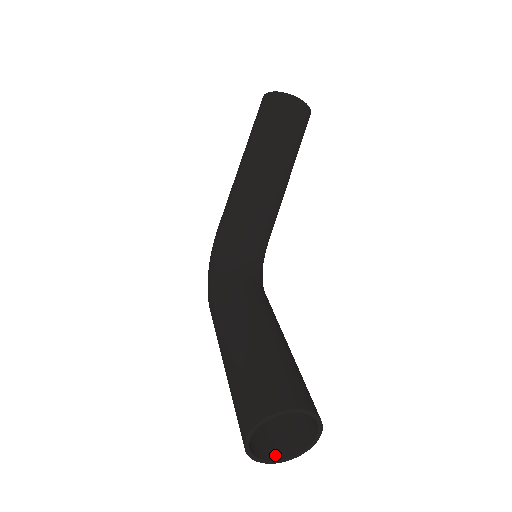
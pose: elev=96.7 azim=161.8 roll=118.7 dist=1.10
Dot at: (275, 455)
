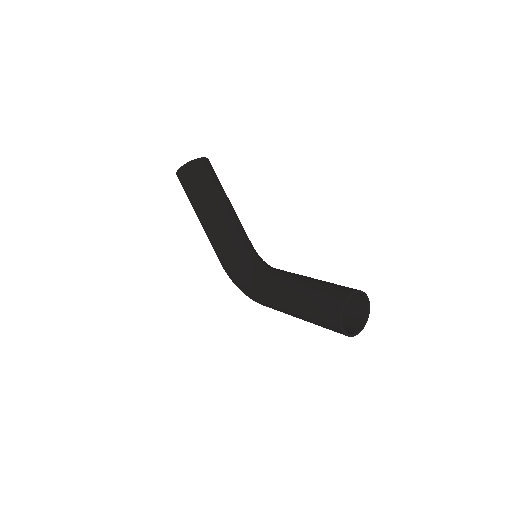
Dot at: (359, 327)
